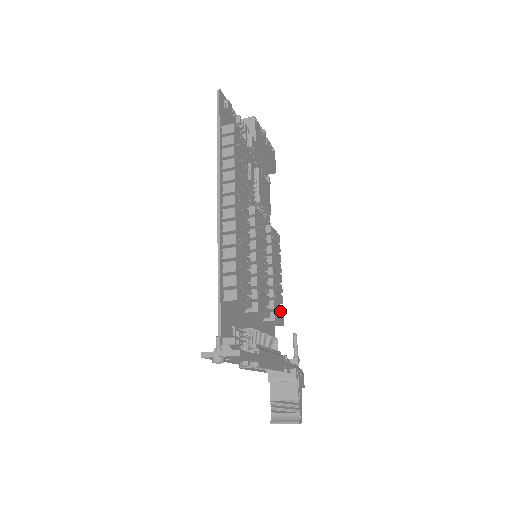
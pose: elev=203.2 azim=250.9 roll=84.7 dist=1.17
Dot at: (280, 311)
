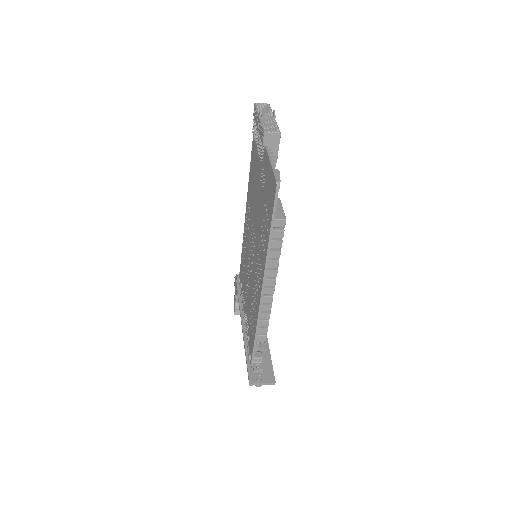
Dot at: occluded
